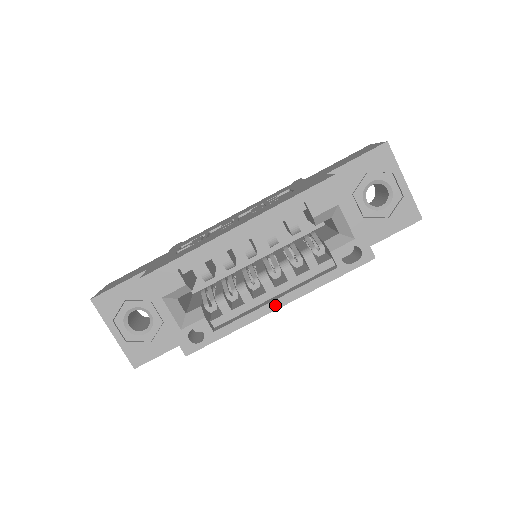
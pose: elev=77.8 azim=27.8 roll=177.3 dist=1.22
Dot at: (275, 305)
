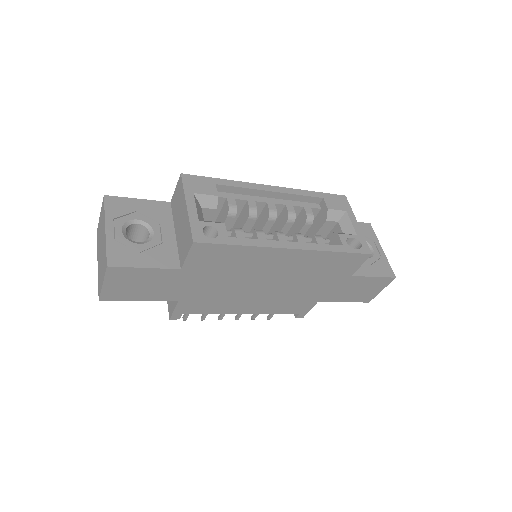
Dot at: (288, 245)
